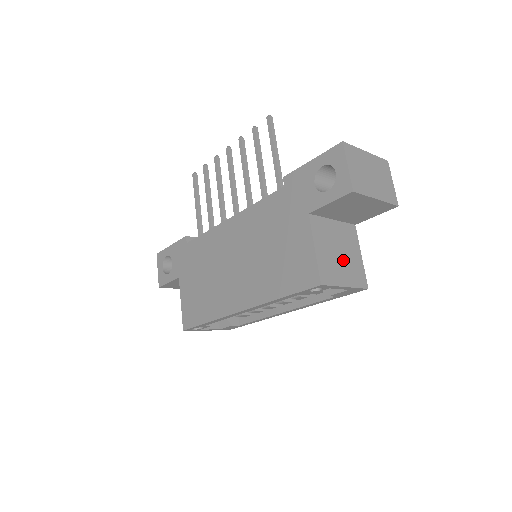
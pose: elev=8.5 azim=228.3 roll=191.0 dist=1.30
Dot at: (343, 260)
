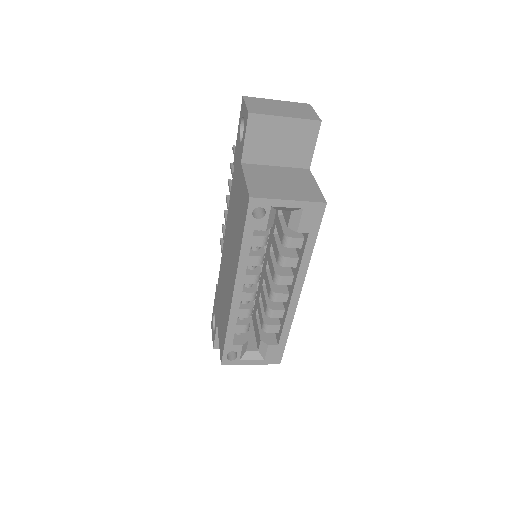
Dot at: (287, 186)
